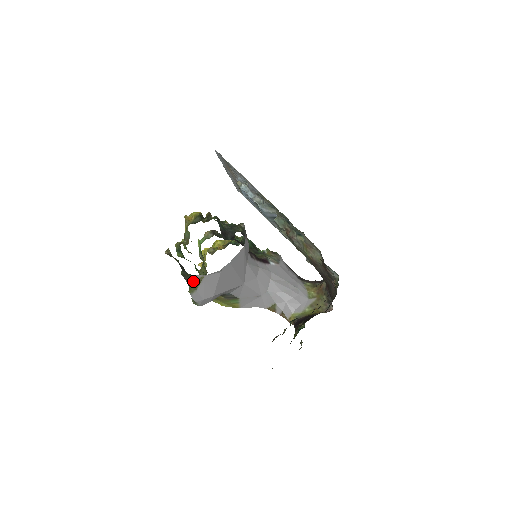
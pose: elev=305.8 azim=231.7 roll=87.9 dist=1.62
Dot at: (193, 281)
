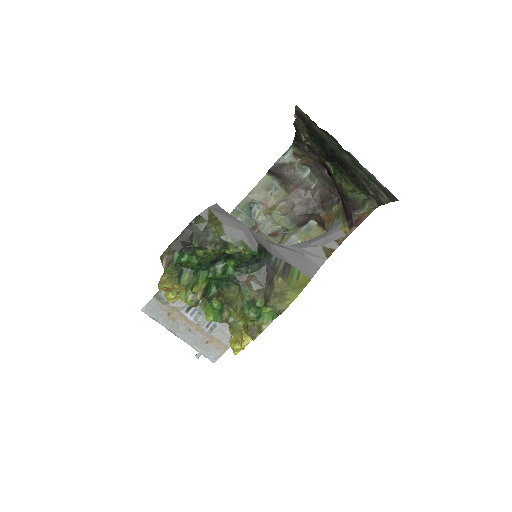
Dot at: (208, 222)
